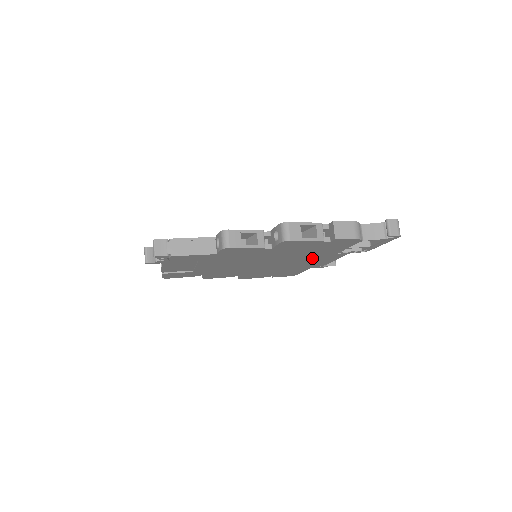
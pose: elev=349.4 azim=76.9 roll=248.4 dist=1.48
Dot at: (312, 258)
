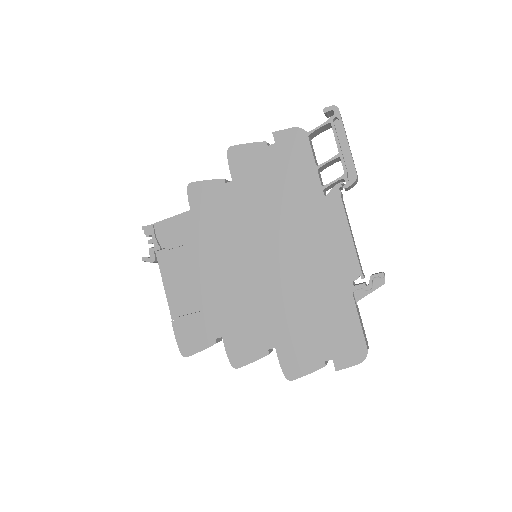
Dot at: (309, 224)
